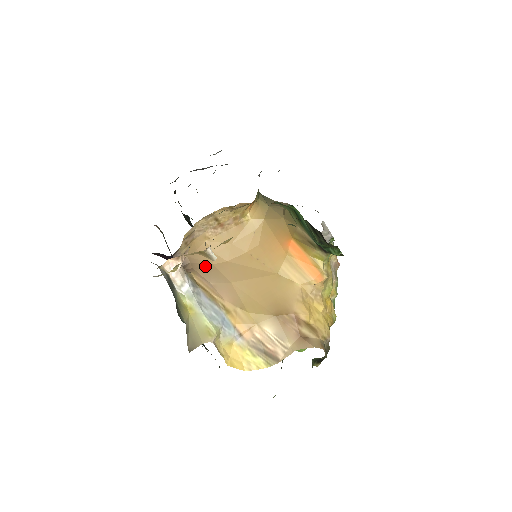
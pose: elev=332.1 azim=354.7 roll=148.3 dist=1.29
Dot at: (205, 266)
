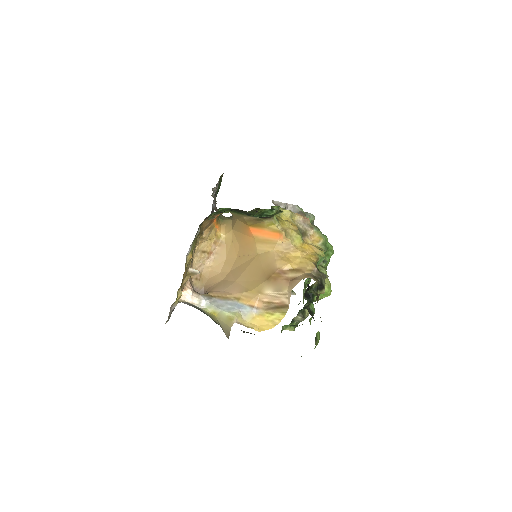
Dot at: (218, 284)
